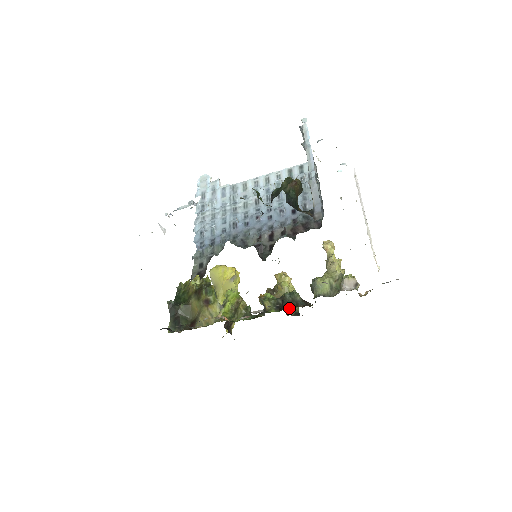
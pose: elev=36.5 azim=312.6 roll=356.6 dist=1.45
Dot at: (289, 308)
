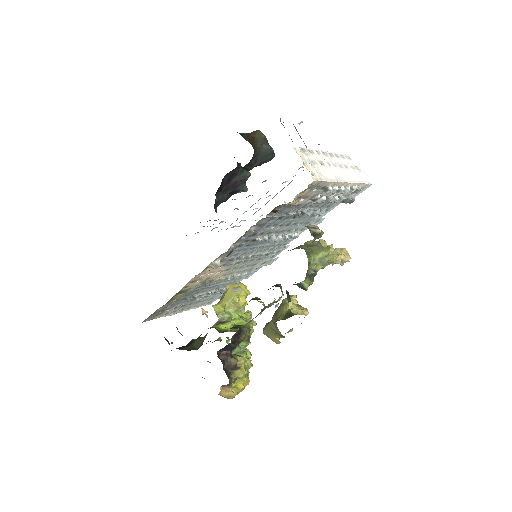
Dot at: (278, 319)
